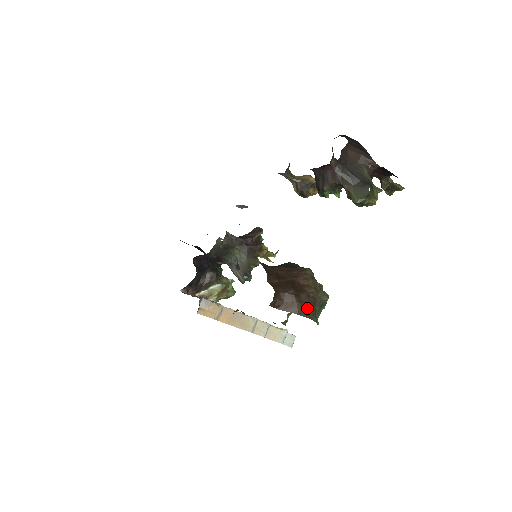
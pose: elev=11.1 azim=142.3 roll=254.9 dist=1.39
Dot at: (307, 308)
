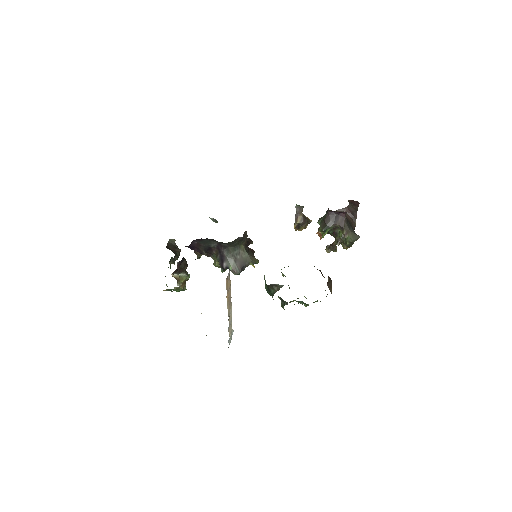
Dot at: occluded
